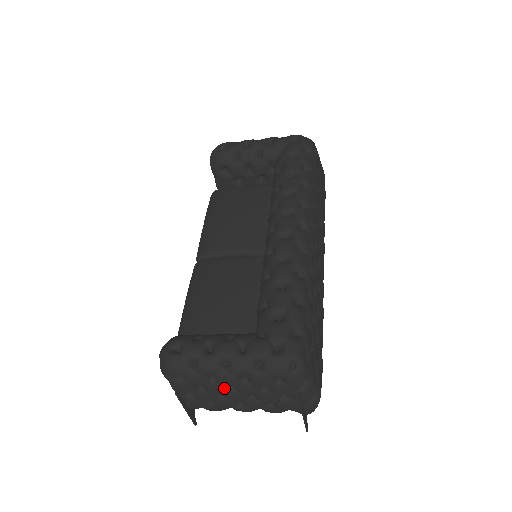
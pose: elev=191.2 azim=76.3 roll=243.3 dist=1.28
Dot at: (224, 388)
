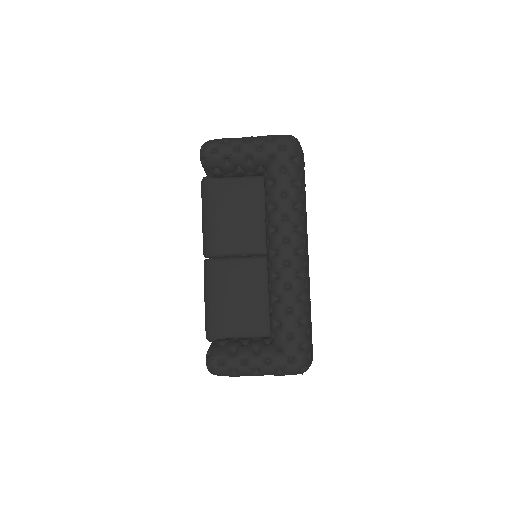
Dot at: occluded
